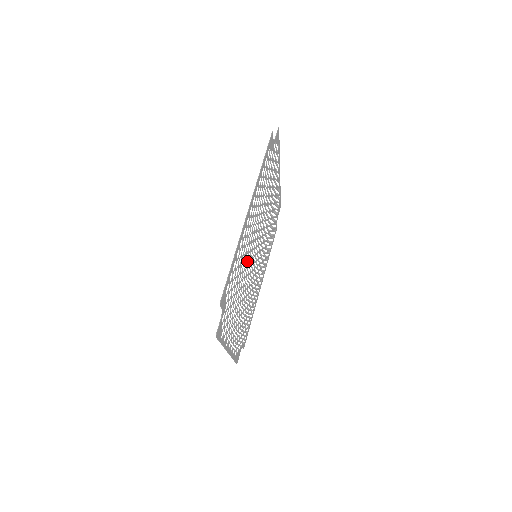
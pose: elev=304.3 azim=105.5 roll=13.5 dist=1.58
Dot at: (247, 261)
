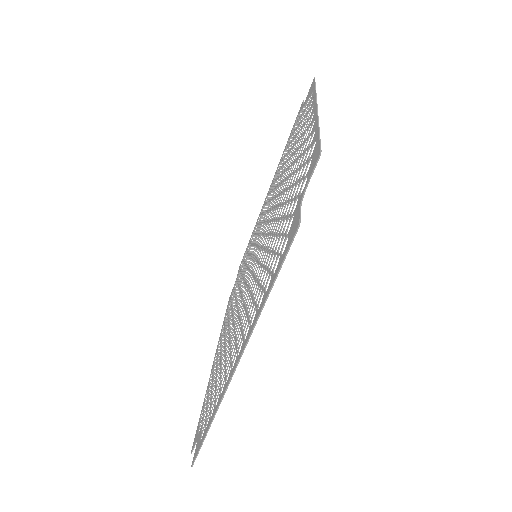
Dot at: (238, 315)
